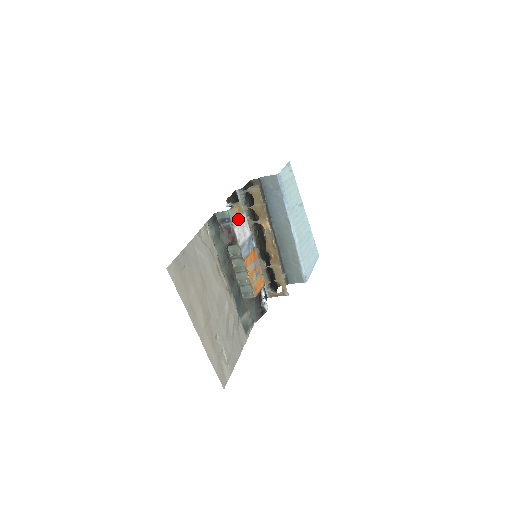
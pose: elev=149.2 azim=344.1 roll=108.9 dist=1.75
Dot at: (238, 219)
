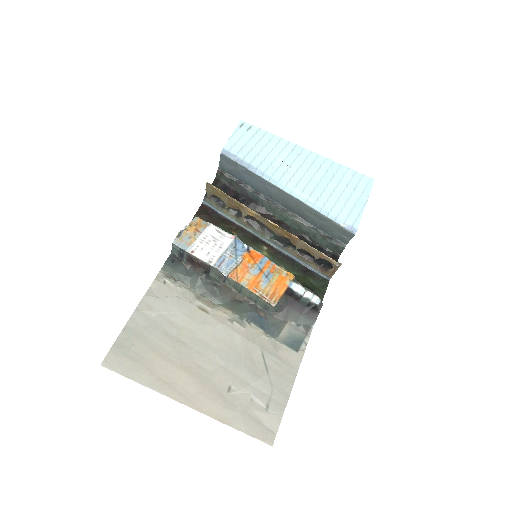
Dot at: (198, 239)
